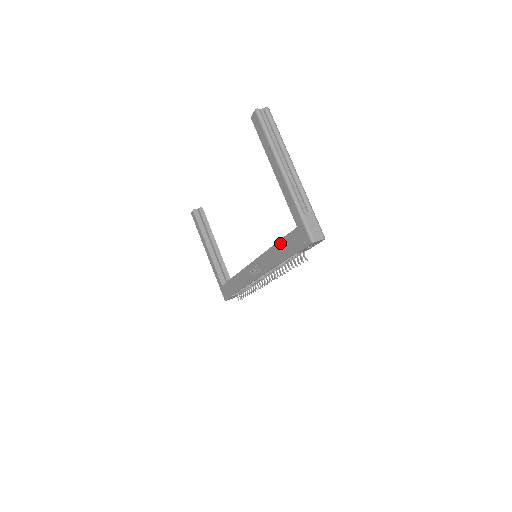
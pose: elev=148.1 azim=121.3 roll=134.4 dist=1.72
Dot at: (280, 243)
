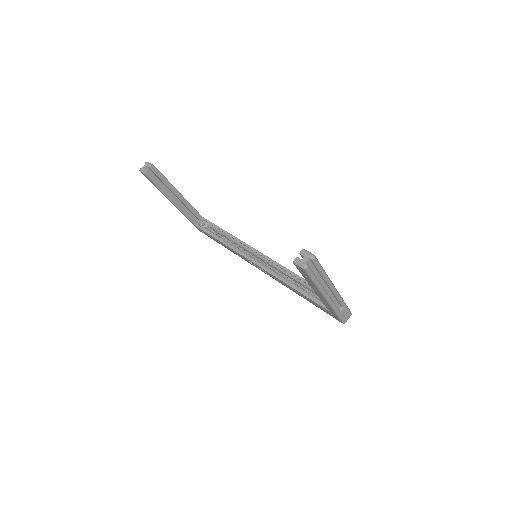
Dot at: (302, 295)
